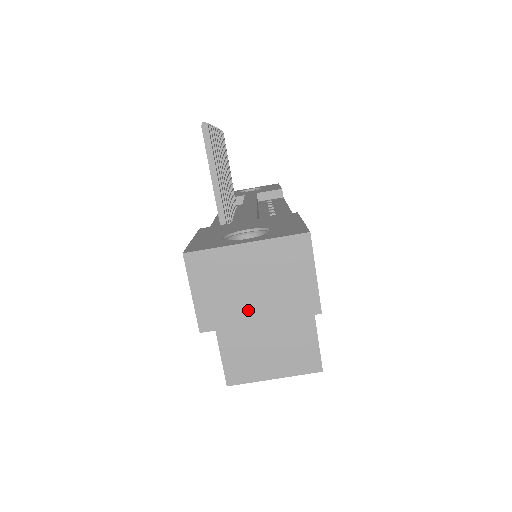
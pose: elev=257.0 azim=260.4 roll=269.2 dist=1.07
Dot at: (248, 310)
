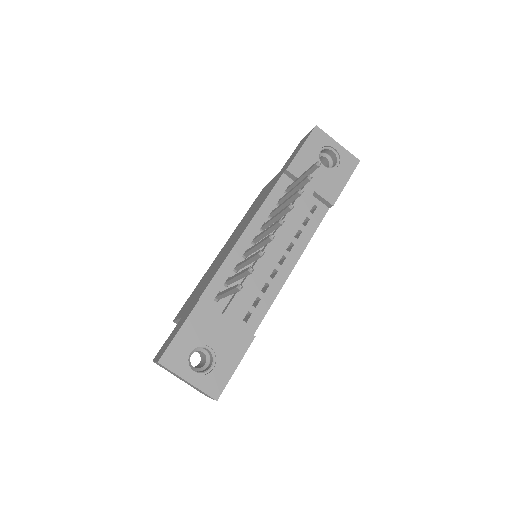
Dot at: (177, 377)
